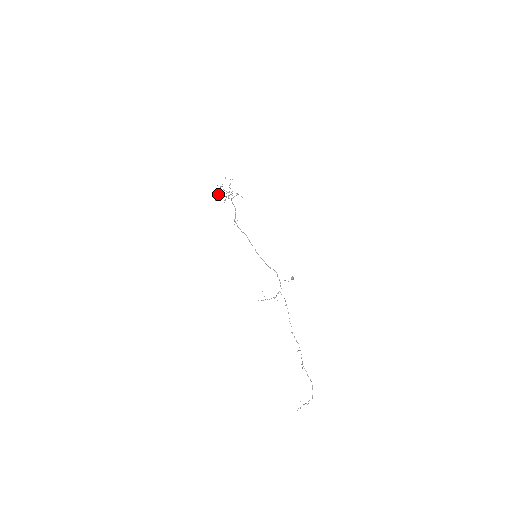
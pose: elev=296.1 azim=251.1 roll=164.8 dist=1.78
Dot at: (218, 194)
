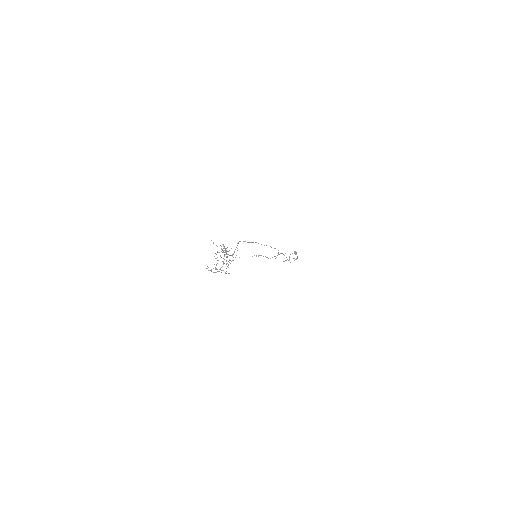
Dot at: occluded
